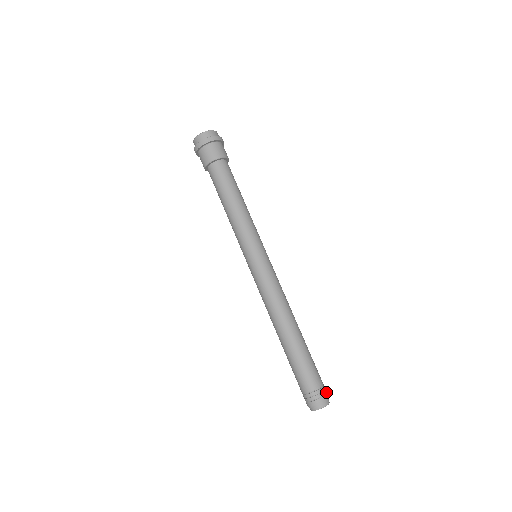
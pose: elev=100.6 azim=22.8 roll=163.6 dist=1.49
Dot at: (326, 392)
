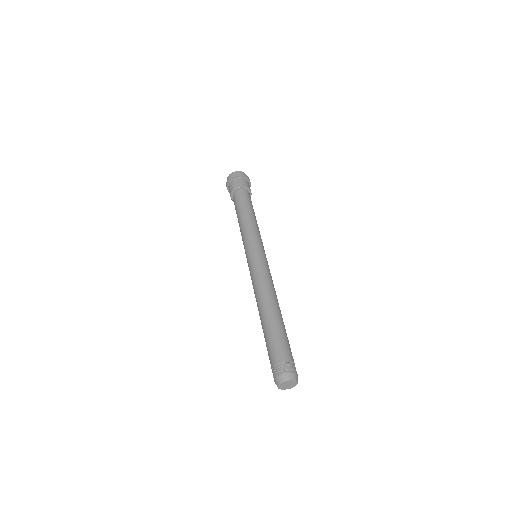
Dot at: (295, 369)
